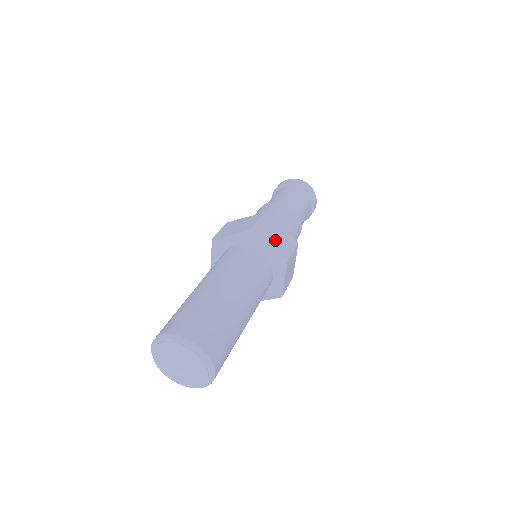
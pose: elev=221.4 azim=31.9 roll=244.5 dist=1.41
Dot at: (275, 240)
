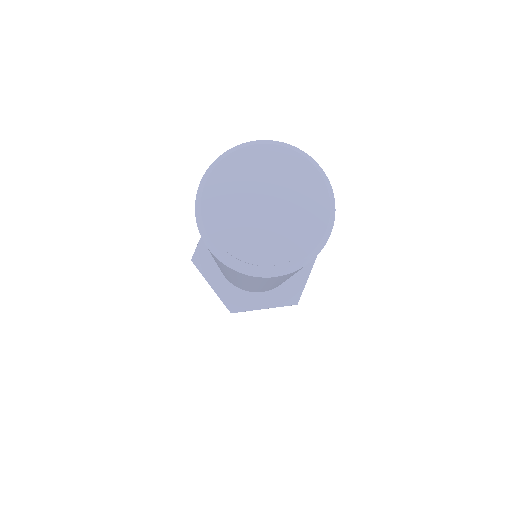
Dot at: occluded
